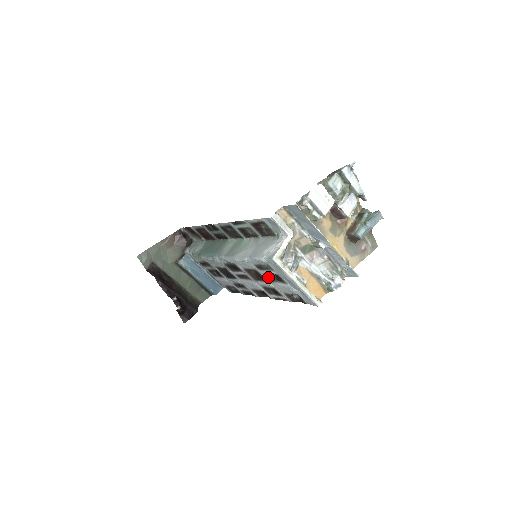
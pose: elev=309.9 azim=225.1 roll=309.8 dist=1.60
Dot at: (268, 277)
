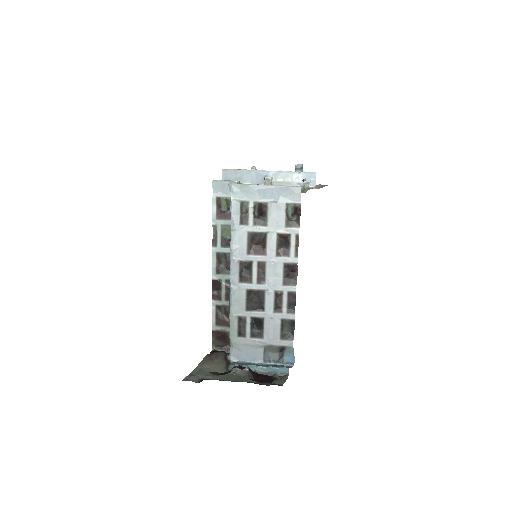
Dot at: (259, 224)
